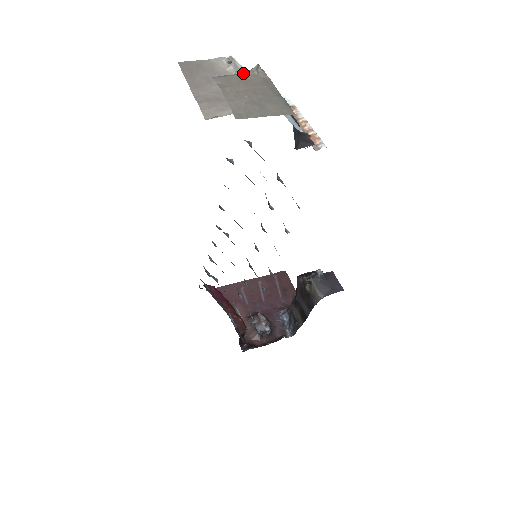
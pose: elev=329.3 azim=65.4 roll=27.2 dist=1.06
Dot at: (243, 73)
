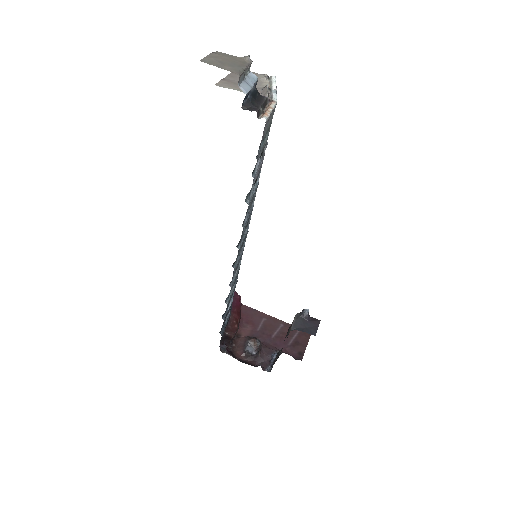
Dot at: (238, 57)
